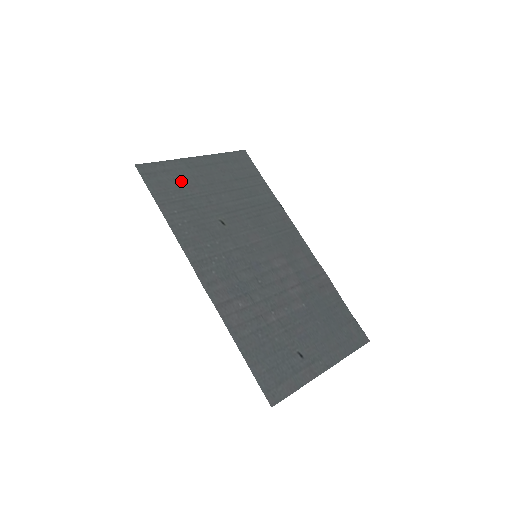
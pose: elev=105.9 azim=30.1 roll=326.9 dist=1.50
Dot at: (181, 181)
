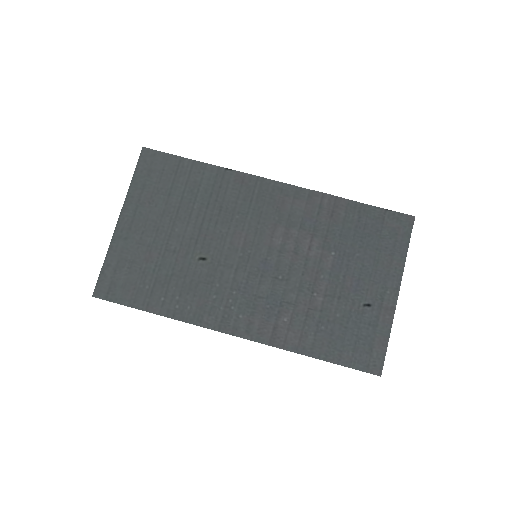
Dot at: (135, 262)
